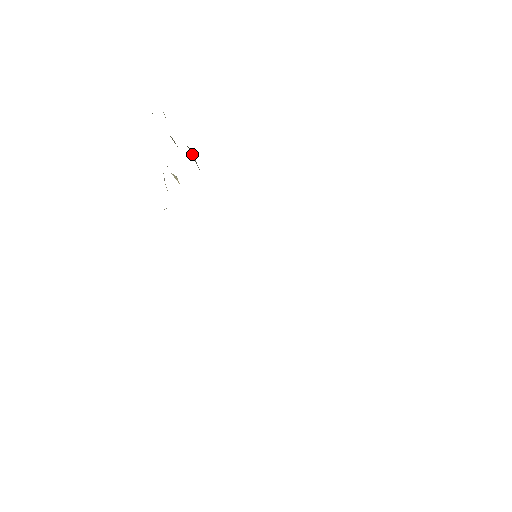
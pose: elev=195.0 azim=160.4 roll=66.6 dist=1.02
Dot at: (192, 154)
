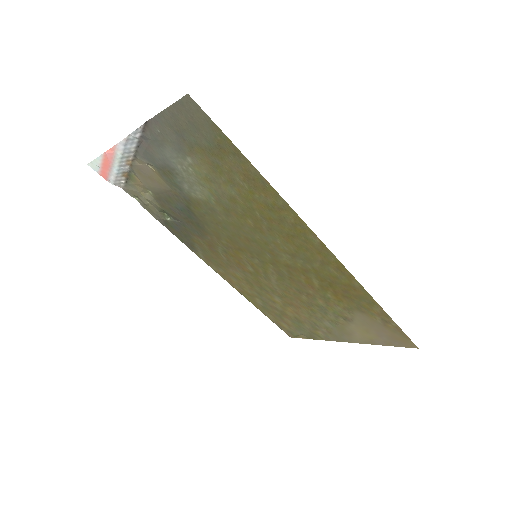
Dot at: (169, 220)
